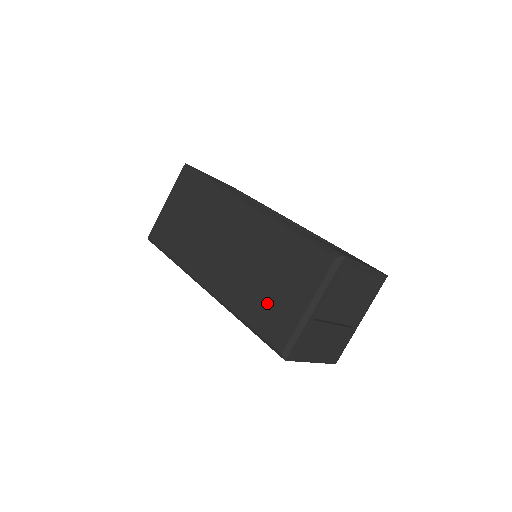
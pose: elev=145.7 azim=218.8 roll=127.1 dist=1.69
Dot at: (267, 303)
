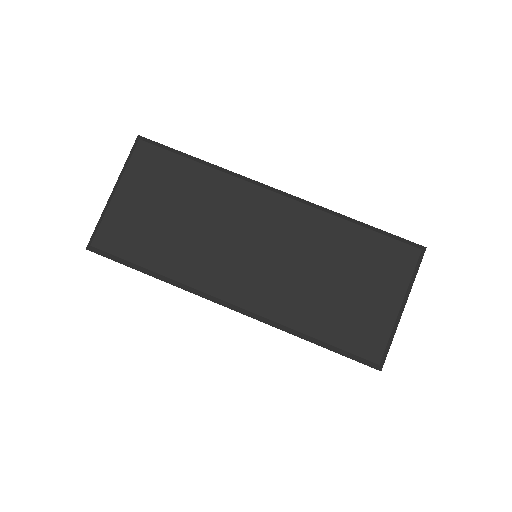
Dot at: (344, 311)
